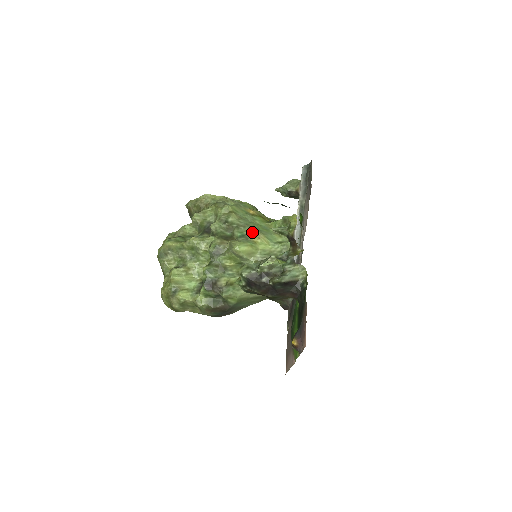
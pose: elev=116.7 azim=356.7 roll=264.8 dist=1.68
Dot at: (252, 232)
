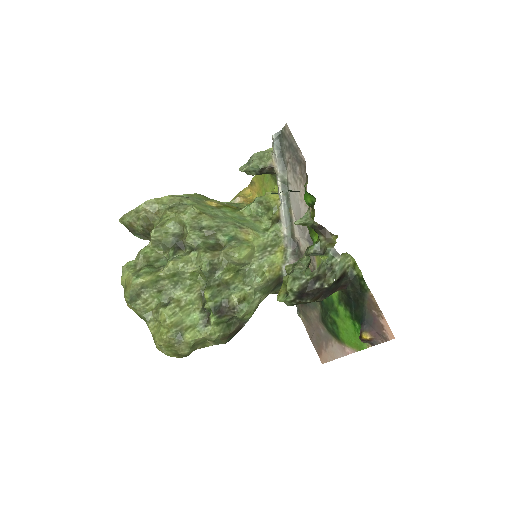
Dot at: (239, 230)
